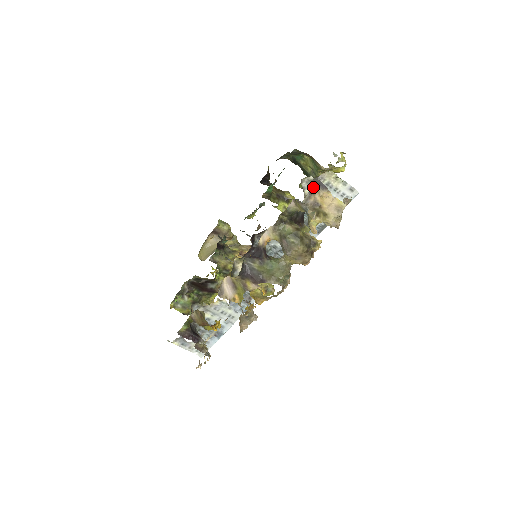
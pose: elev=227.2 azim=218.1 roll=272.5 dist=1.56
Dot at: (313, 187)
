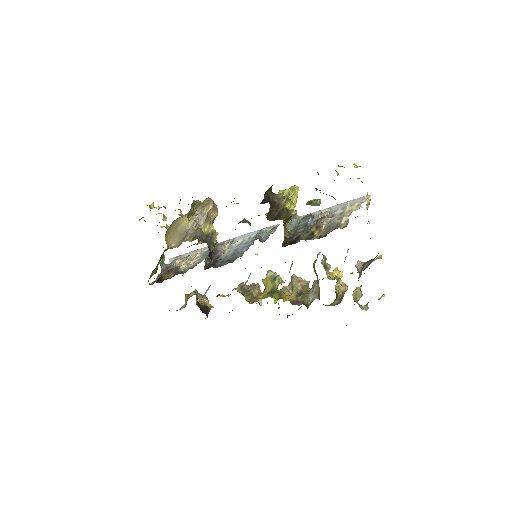
Dot at: occluded
